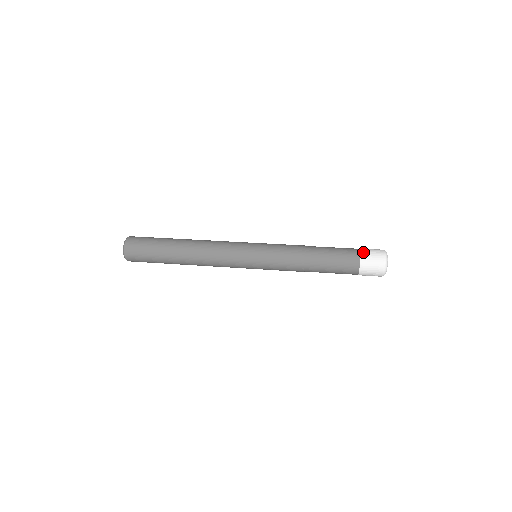
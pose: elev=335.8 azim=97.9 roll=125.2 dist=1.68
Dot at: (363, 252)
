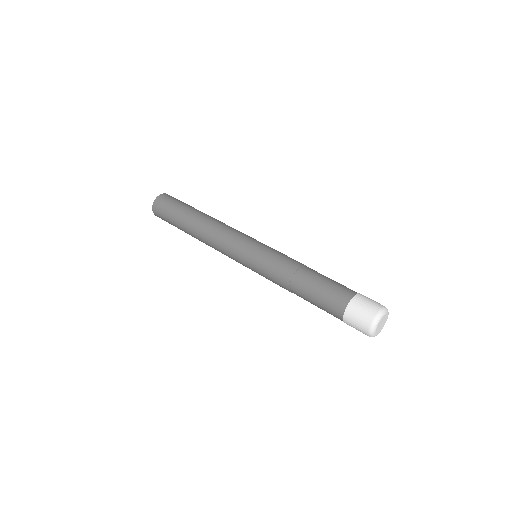
Dot at: (346, 316)
